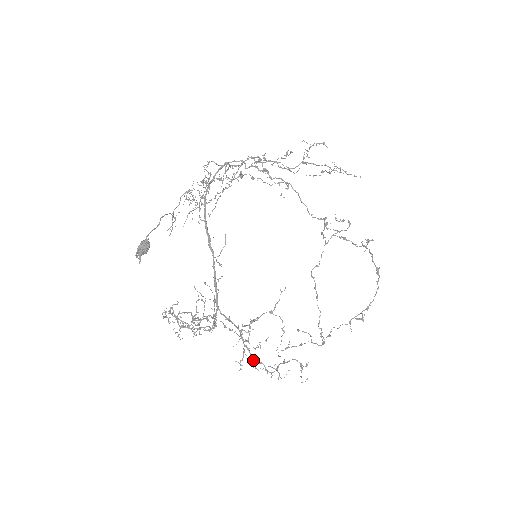
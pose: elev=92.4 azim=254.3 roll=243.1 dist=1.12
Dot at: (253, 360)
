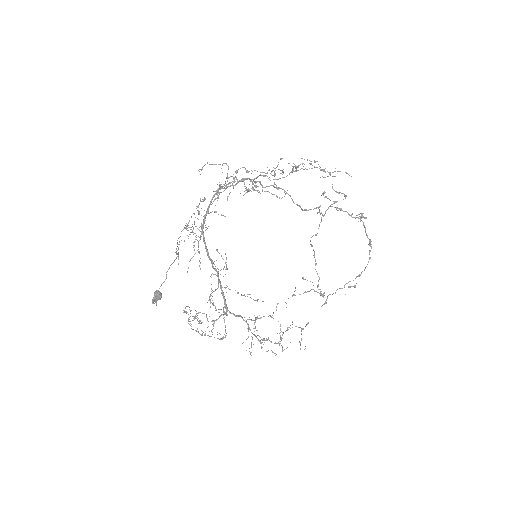
Dot at: (260, 343)
